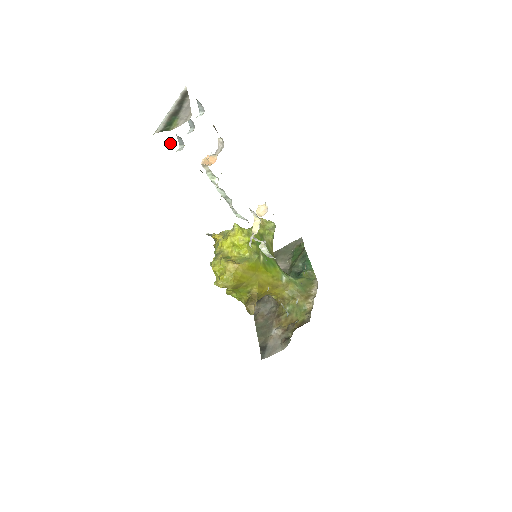
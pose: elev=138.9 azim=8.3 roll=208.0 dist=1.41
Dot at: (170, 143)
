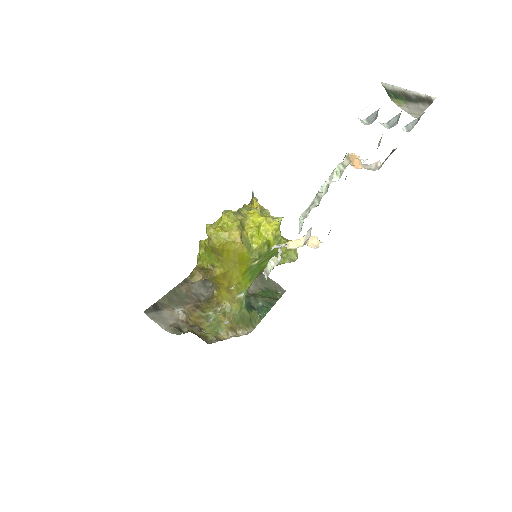
Dot at: occluded
